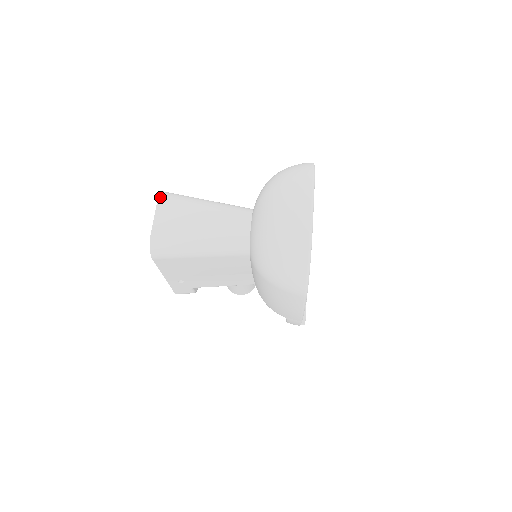
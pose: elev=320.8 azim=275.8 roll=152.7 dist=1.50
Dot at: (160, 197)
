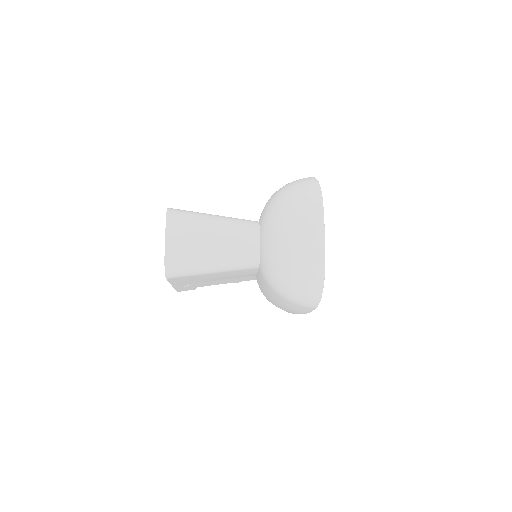
Dot at: (168, 217)
